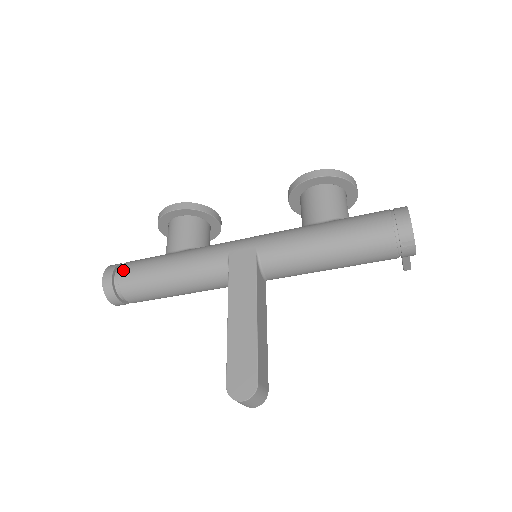
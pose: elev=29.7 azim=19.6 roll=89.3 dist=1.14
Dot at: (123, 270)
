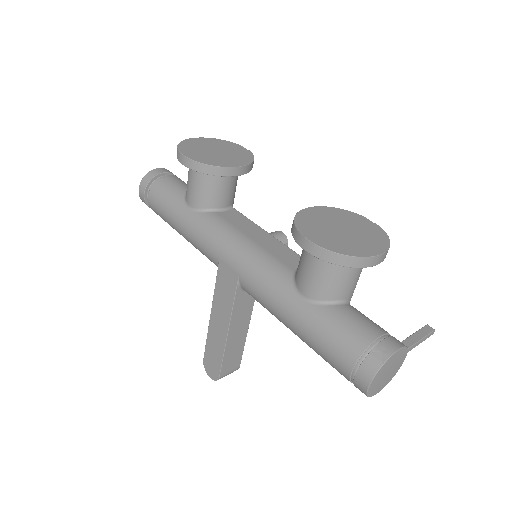
Dot at: (150, 198)
